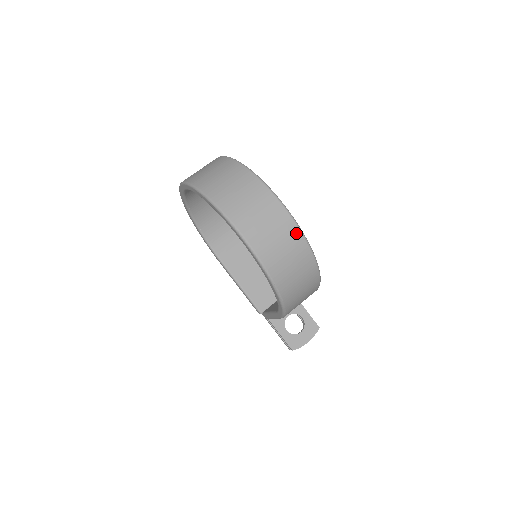
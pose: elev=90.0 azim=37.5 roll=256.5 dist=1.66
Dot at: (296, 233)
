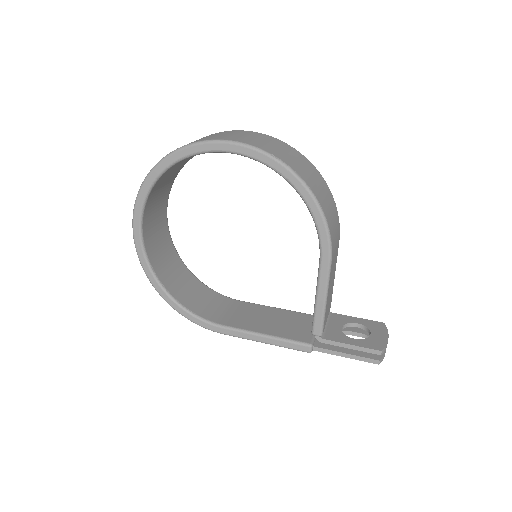
Dot at: (274, 139)
